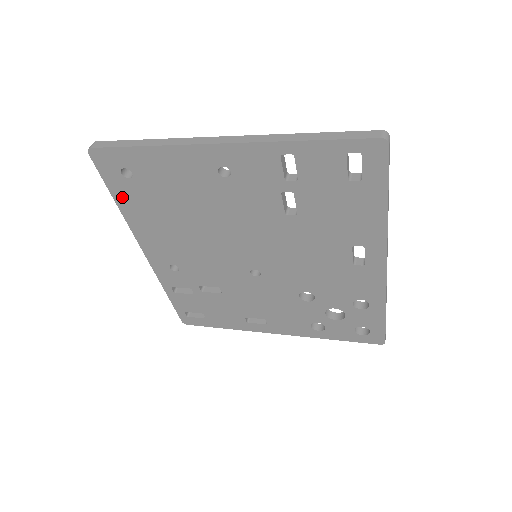
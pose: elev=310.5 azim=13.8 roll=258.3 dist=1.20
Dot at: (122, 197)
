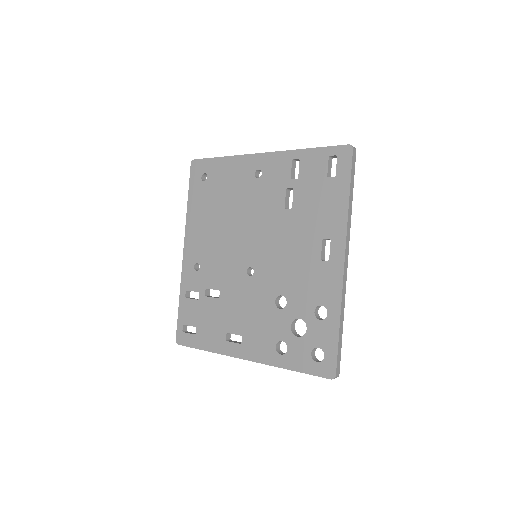
Dot at: (193, 197)
